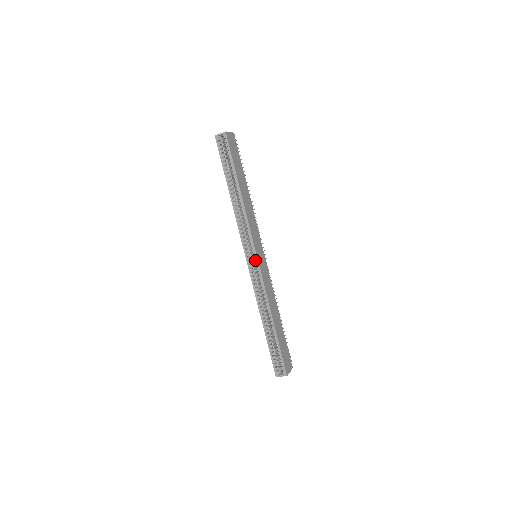
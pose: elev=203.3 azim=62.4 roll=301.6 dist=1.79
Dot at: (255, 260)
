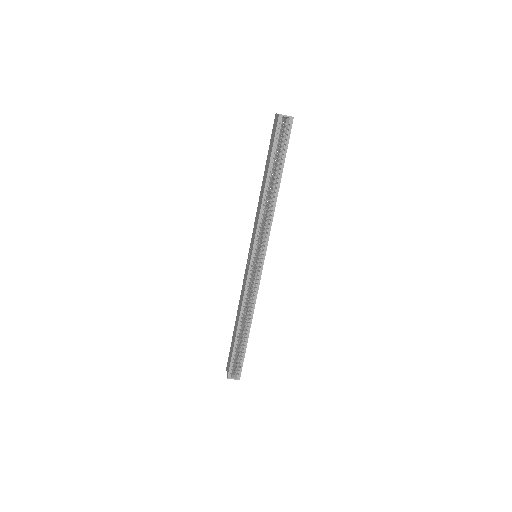
Dot at: (261, 263)
